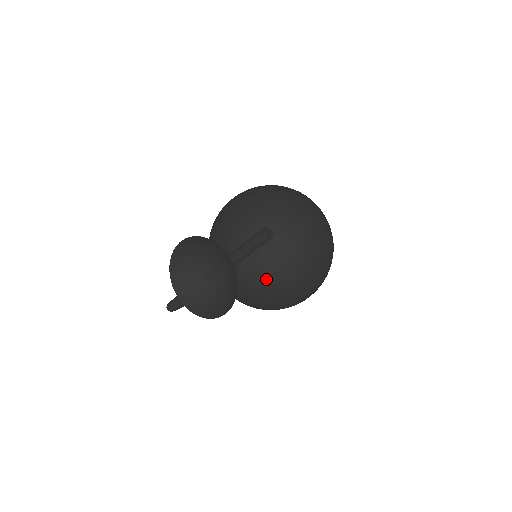
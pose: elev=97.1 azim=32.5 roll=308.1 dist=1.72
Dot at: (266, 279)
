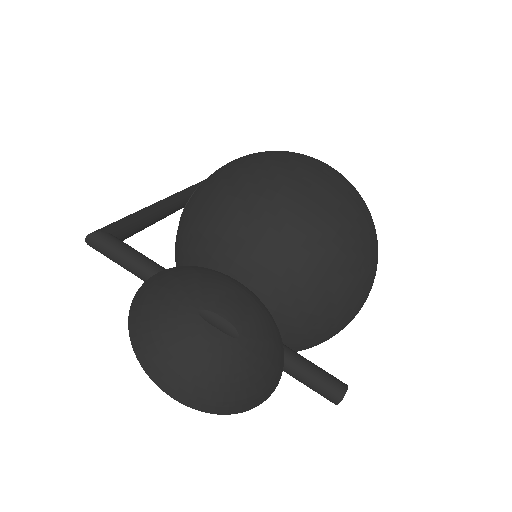
Dot at: occluded
